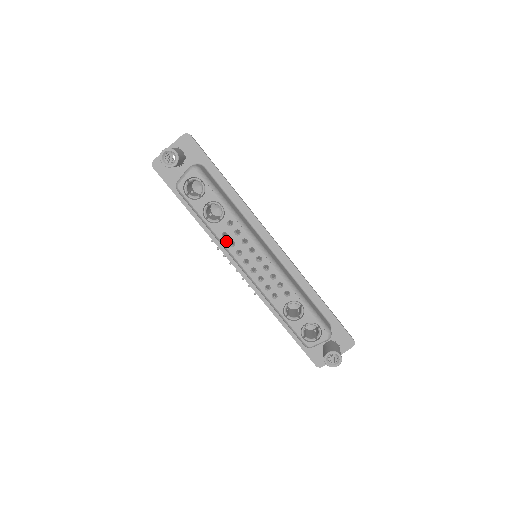
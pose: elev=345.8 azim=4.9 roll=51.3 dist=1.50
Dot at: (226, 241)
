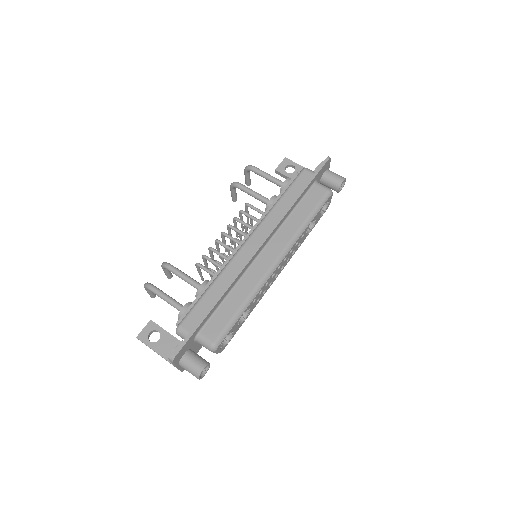
Dot at: (261, 298)
